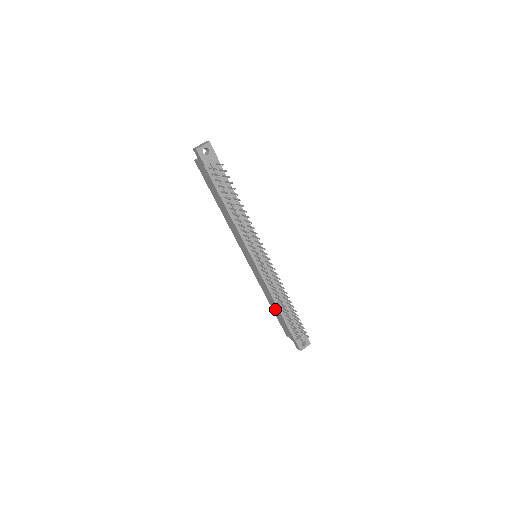
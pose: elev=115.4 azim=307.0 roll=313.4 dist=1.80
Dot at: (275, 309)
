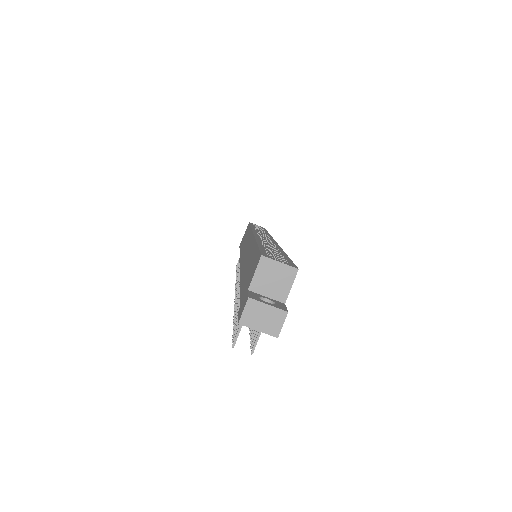
Dot at: occluded
